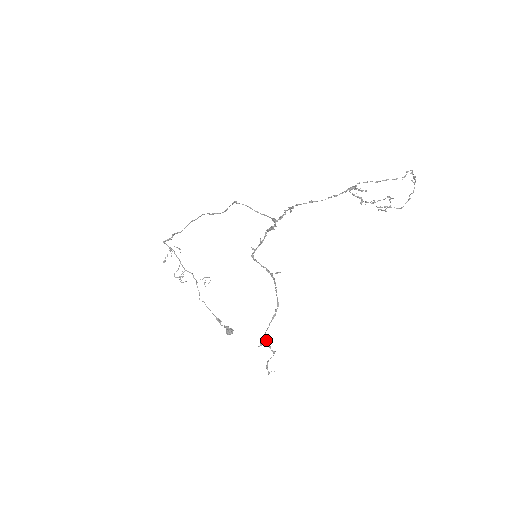
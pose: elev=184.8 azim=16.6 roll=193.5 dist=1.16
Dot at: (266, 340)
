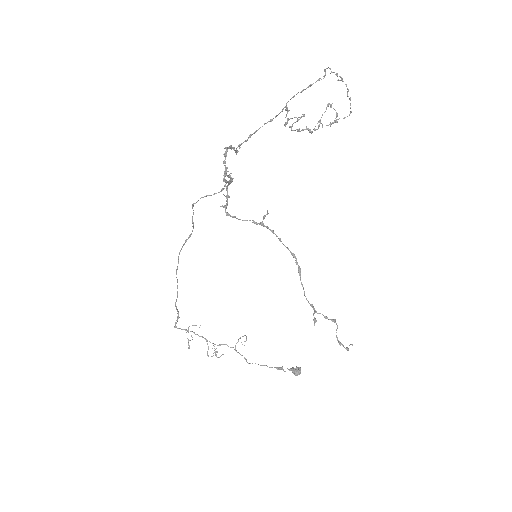
Dot at: (315, 312)
